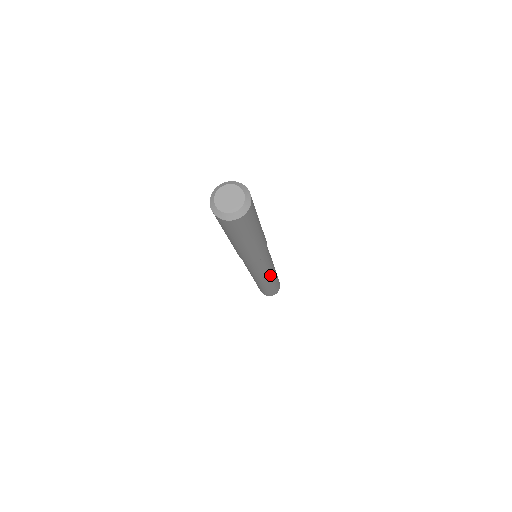
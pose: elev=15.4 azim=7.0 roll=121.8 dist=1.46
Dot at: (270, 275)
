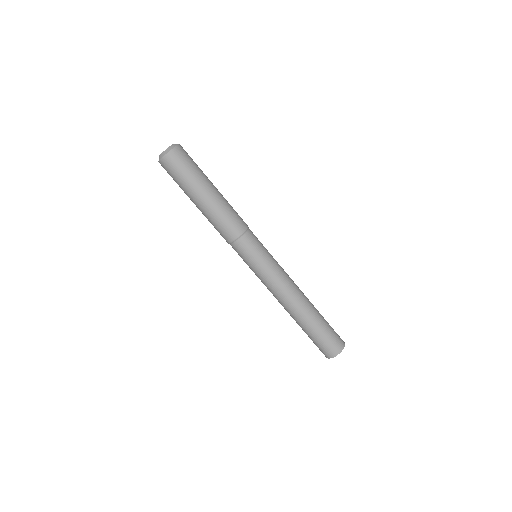
Dot at: (281, 292)
